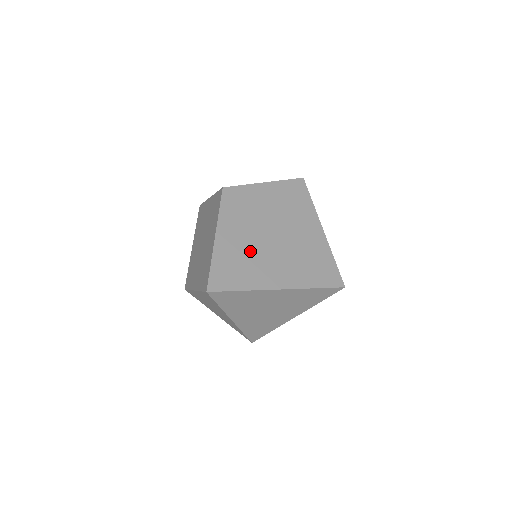
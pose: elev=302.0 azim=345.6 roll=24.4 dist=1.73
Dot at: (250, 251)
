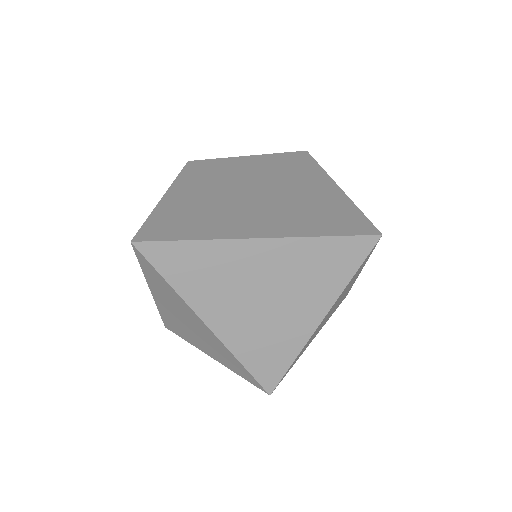
Dot at: (215, 205)
